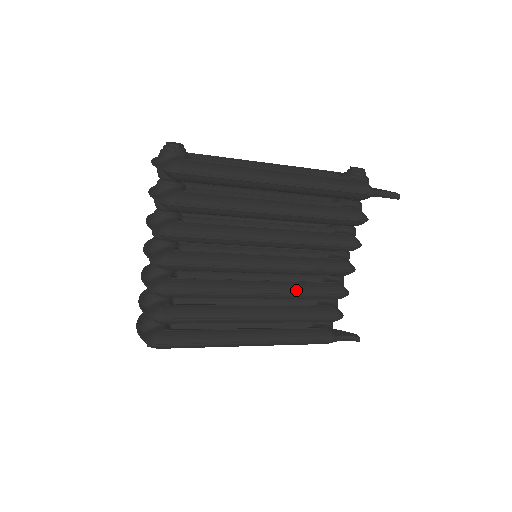
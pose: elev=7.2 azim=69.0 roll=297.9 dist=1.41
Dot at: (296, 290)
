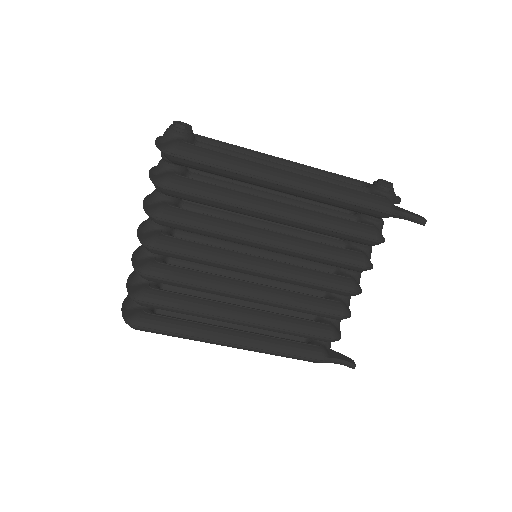
Dot at: (290, 301)
